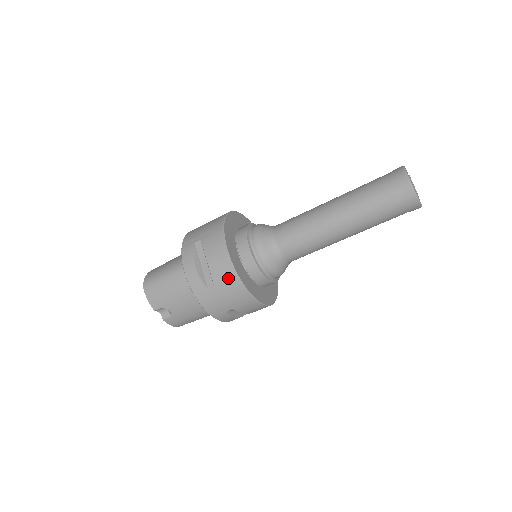
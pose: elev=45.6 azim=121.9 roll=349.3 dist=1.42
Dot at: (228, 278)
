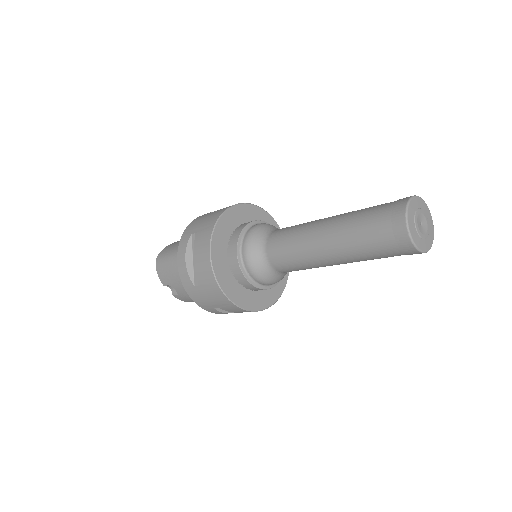
Dot at: (209, 281)
